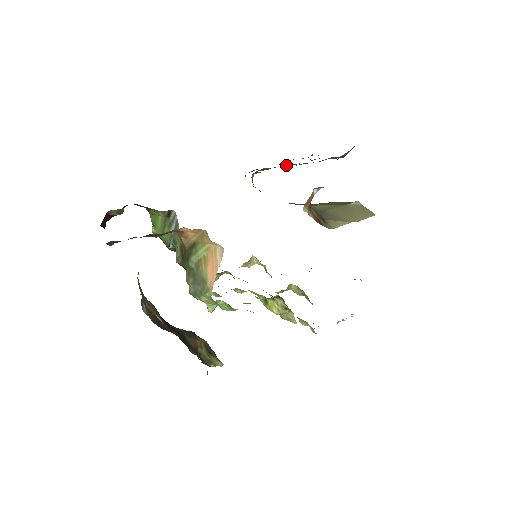
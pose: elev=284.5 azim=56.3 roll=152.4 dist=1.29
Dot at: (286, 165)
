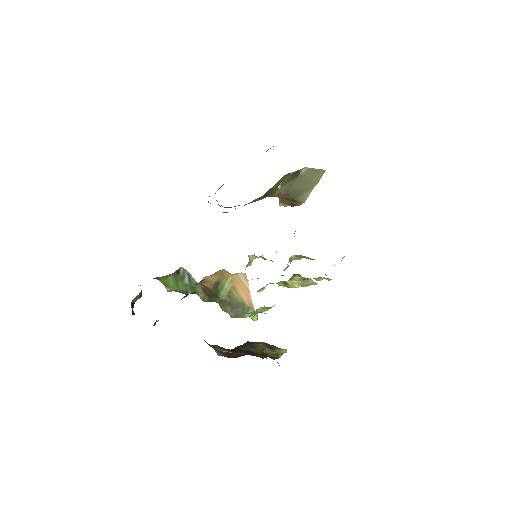
Dot at: occluded
